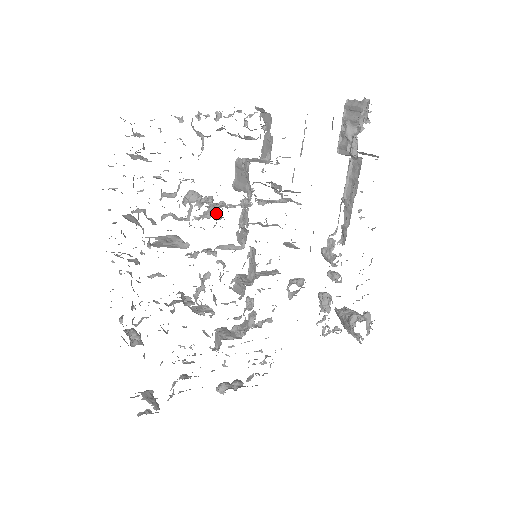
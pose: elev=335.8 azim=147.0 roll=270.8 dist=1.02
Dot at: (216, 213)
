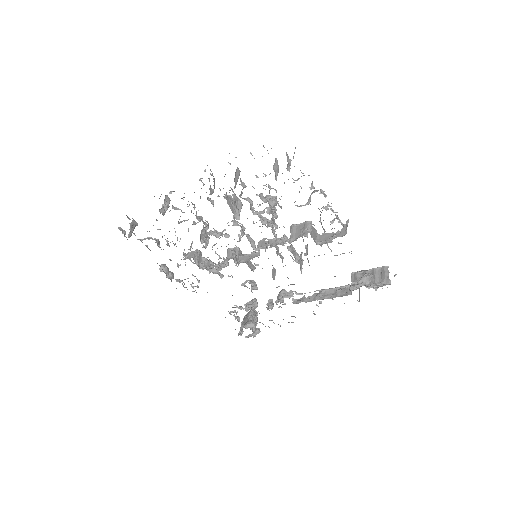
Dot at: occluded
